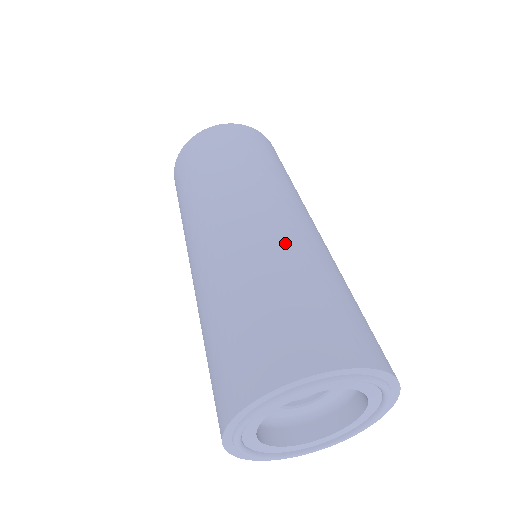
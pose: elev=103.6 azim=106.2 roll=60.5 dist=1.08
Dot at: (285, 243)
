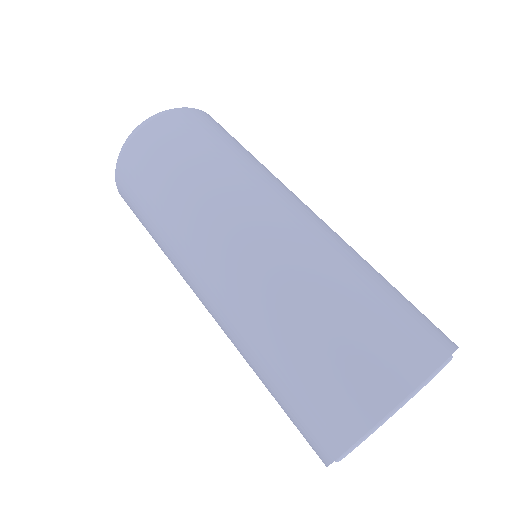
Dot at: (274, 278)
